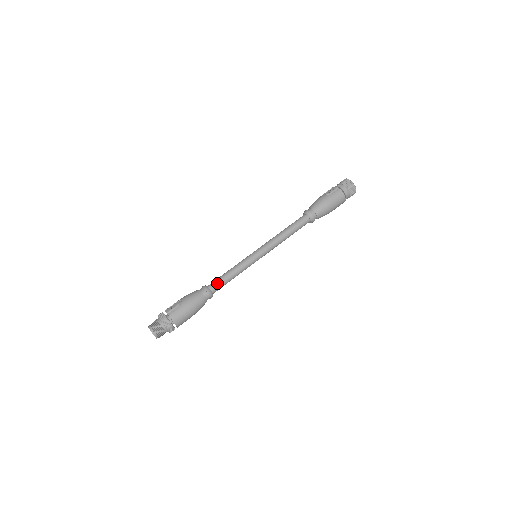
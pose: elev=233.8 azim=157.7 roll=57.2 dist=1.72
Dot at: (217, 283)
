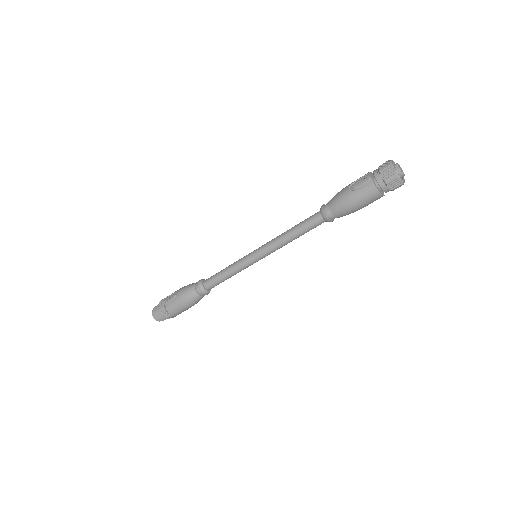
Dot at: (211, 282)
